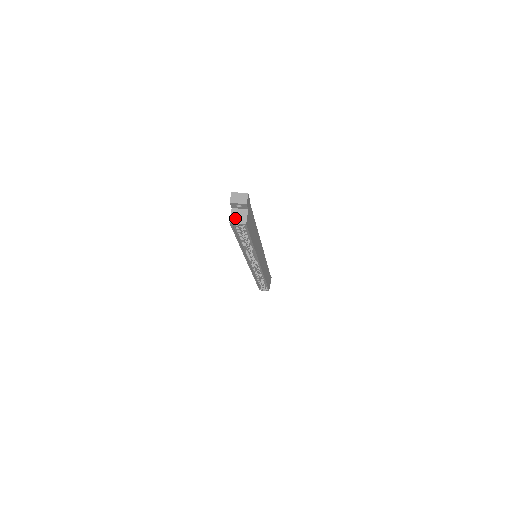
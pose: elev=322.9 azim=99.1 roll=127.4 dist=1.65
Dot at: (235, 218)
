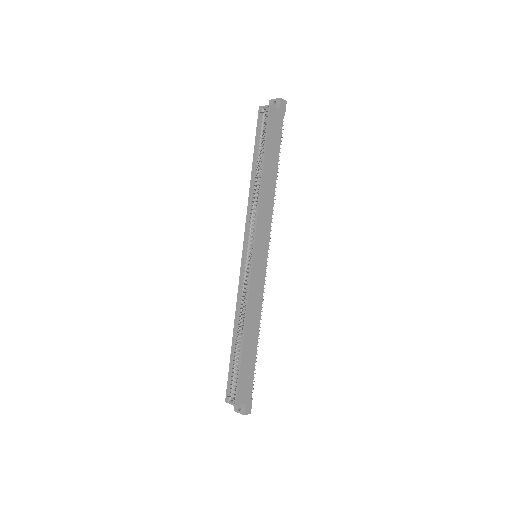
Dot at: (265, 107)
